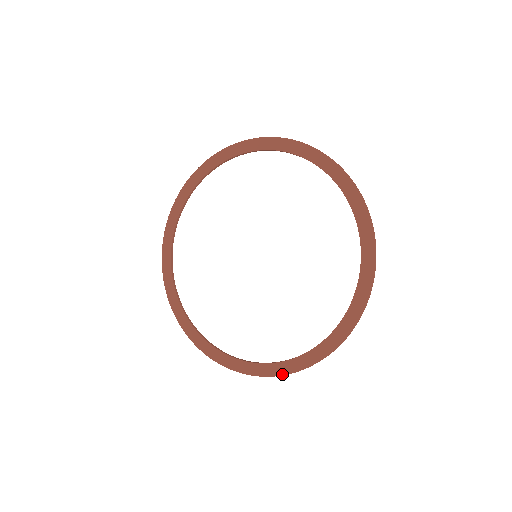
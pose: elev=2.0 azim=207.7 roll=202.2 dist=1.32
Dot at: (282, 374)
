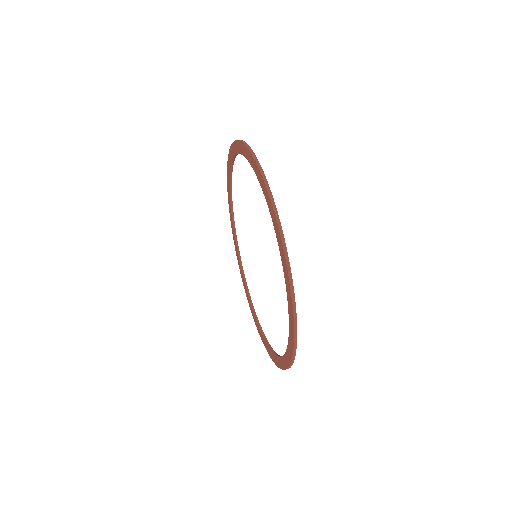
Dot at: occluded
